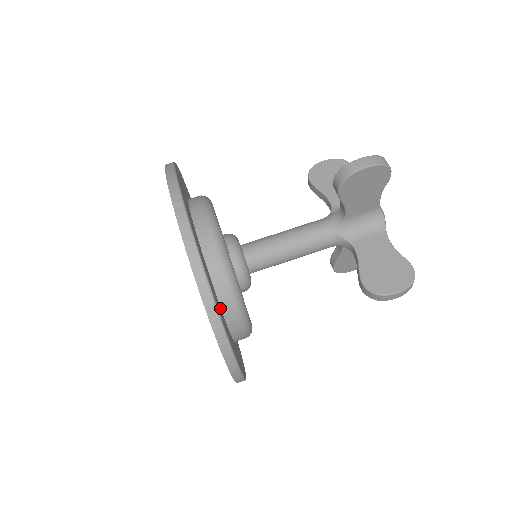
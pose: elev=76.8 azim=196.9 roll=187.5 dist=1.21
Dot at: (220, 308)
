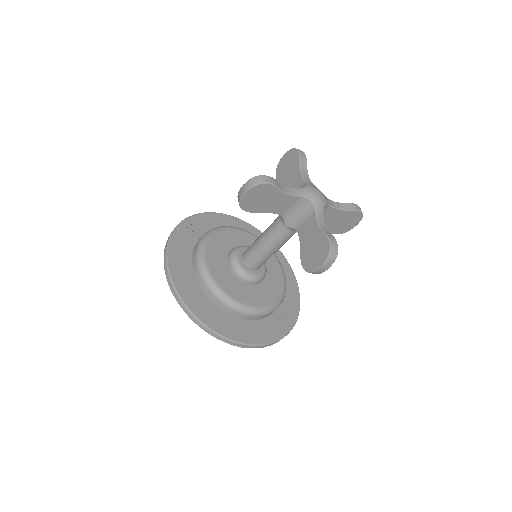
Dot at: (219, 311)
